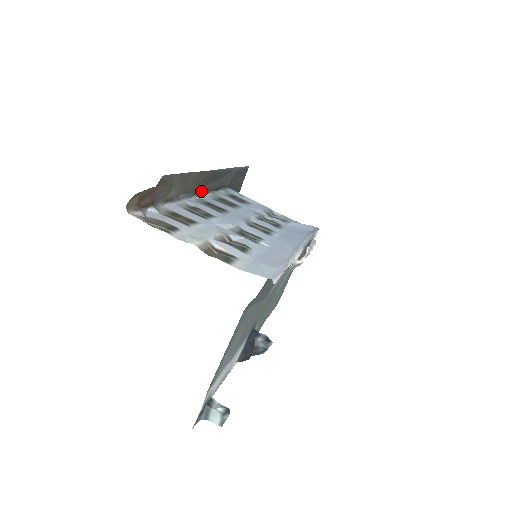
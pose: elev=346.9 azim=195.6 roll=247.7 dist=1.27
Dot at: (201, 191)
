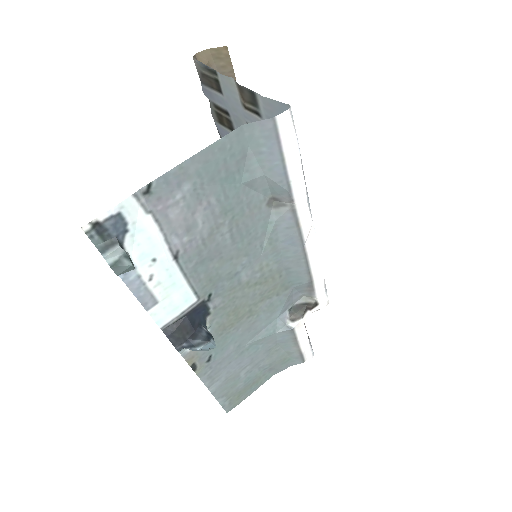
Dot at: occluded
